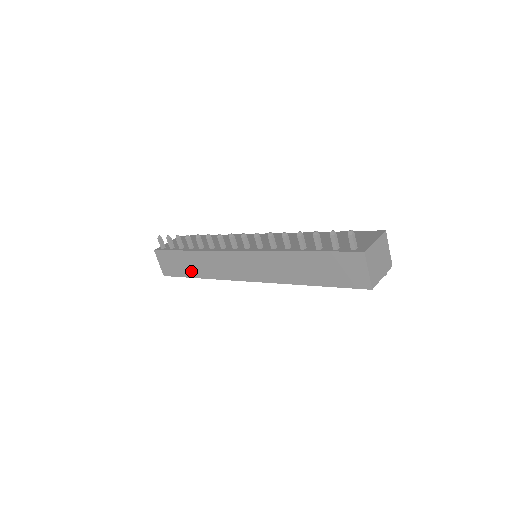
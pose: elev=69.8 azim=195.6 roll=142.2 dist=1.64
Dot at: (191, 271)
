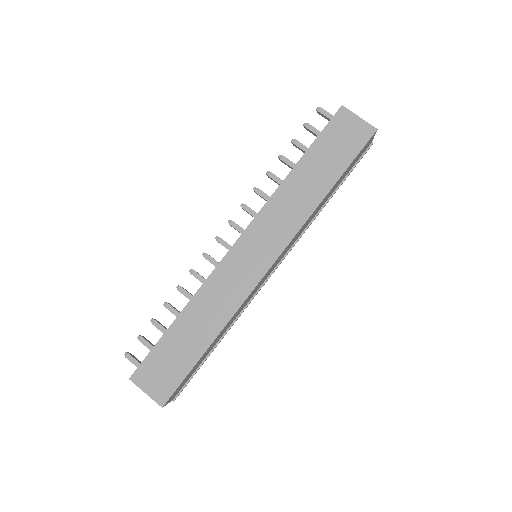
Dot at: (197, 344)
